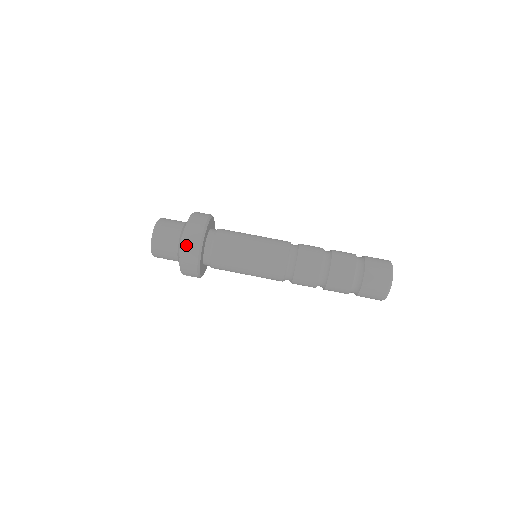
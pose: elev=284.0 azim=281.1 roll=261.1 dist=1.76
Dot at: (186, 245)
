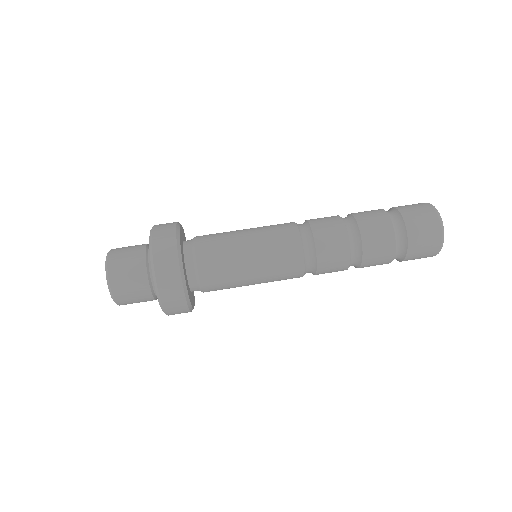
Dot at: (165, 300)
